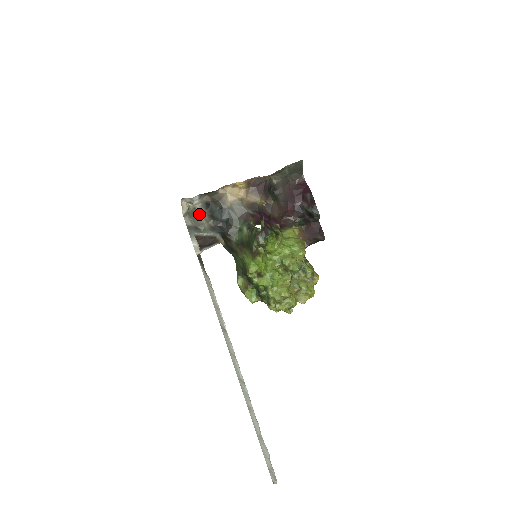
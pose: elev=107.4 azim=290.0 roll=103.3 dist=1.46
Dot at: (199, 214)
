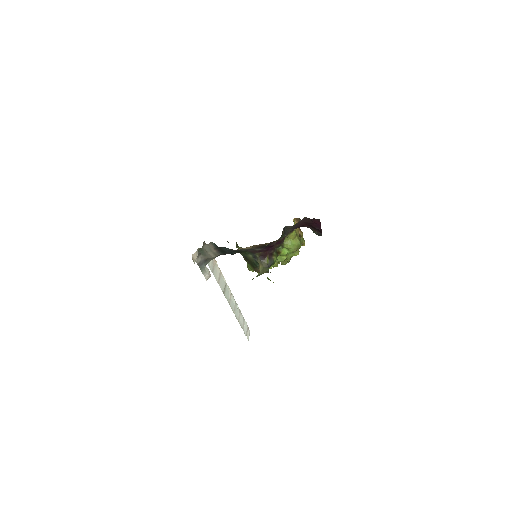
Dot at: (208, 249)
